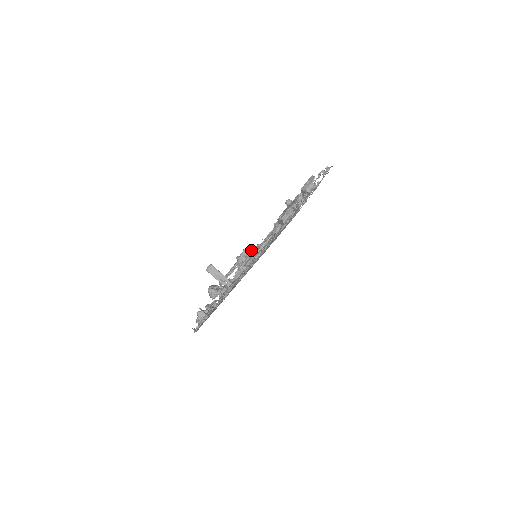
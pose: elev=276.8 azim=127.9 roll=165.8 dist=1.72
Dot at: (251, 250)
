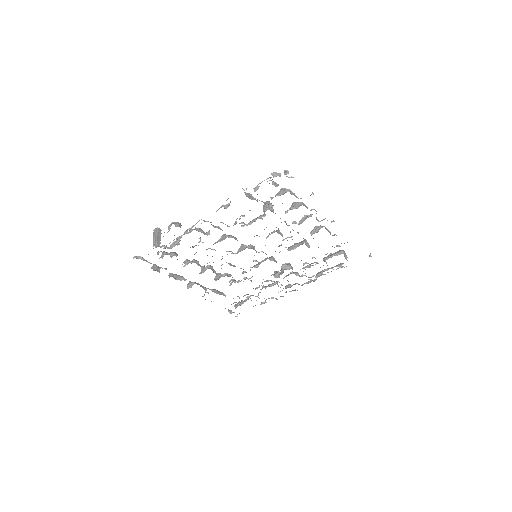
Dot at: (174, 224)
